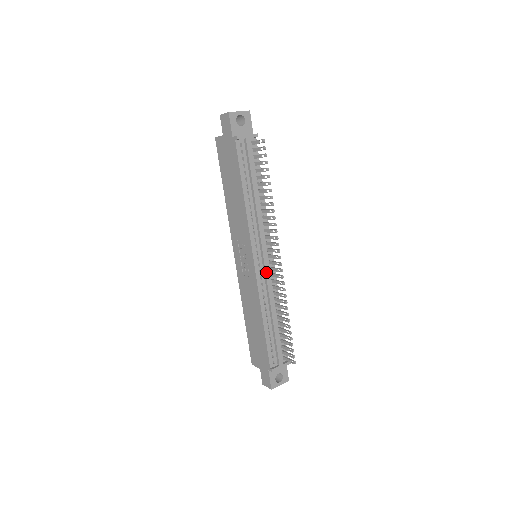
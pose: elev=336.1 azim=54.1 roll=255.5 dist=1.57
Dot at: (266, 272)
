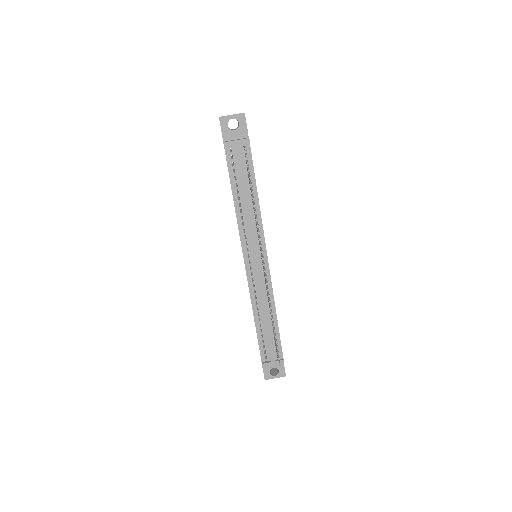
Dot at: (257, 275)
